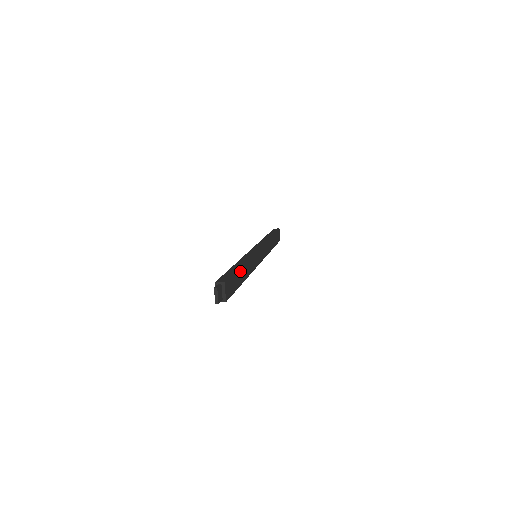
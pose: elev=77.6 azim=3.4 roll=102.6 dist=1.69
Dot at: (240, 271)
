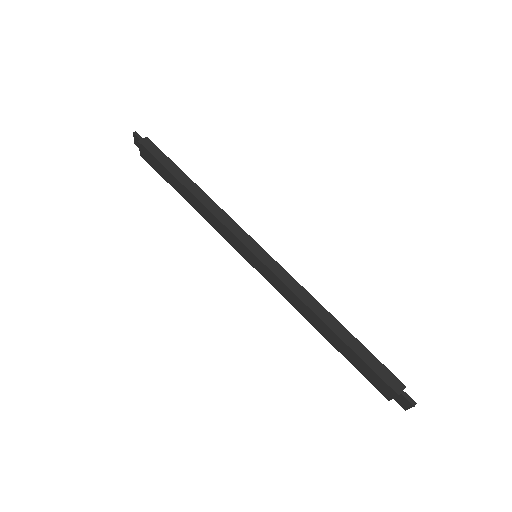
Dot at: (346, 332)
